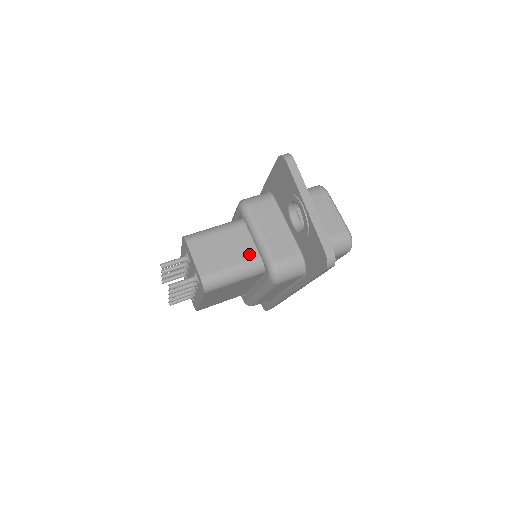
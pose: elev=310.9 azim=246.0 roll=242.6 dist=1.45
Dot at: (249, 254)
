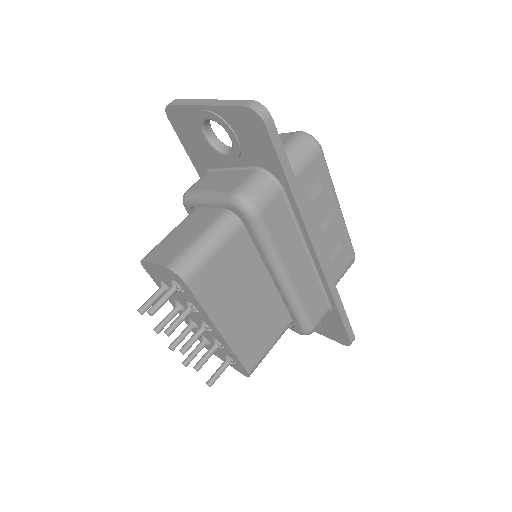
Dot at: (211, 218)
